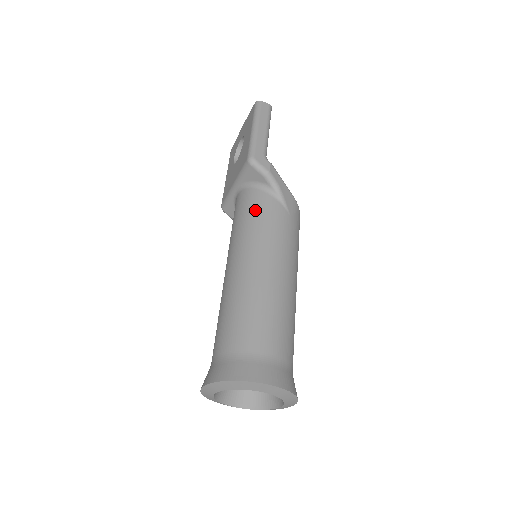
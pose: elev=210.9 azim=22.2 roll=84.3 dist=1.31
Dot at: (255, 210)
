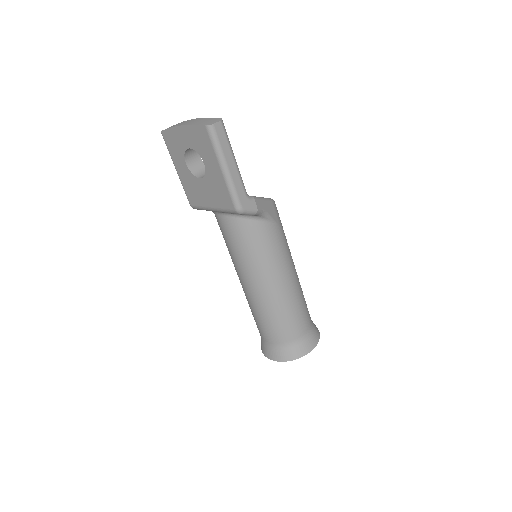
Dot at: (254, 241)
